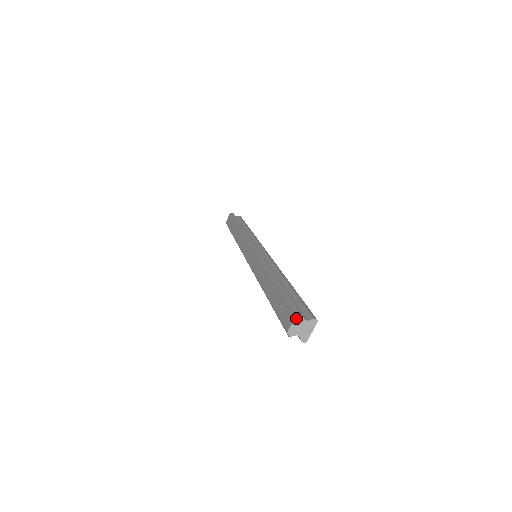
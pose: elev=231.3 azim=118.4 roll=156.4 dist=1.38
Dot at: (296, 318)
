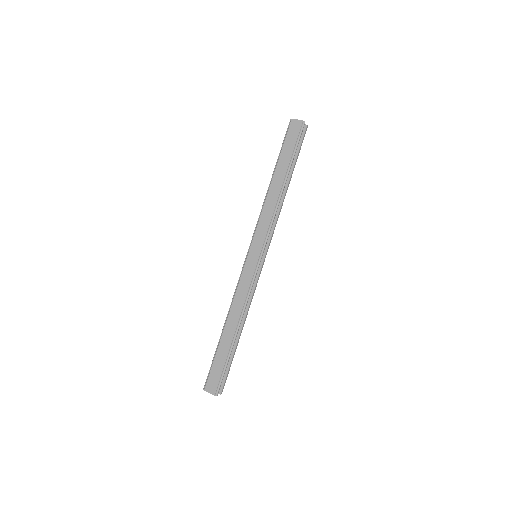
Dot at: occluded
